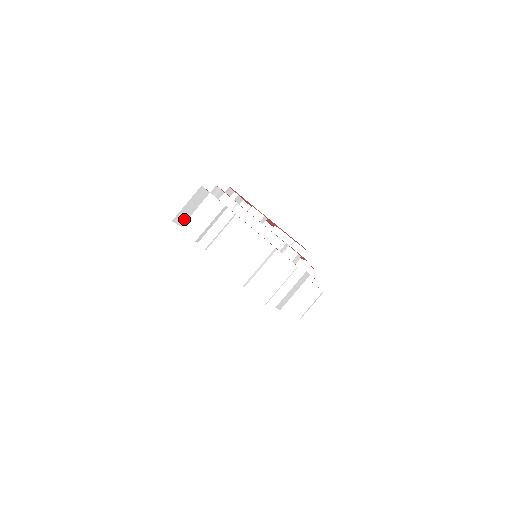
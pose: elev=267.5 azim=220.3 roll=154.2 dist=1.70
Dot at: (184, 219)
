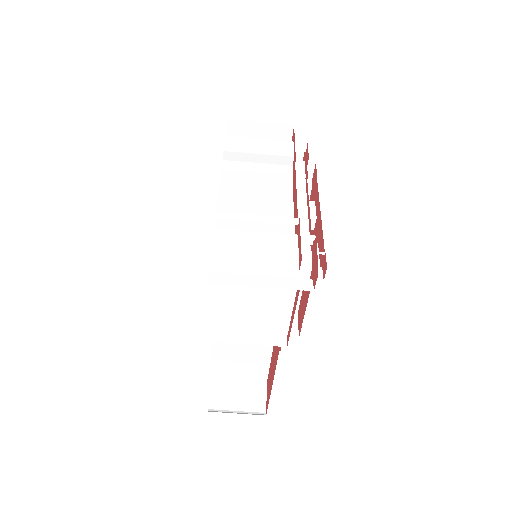
Dot at: occluded
